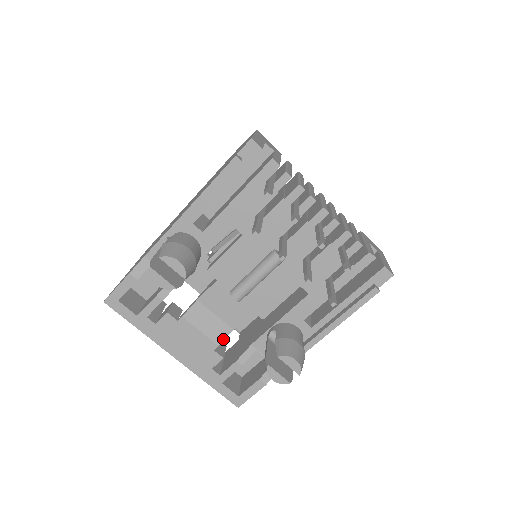
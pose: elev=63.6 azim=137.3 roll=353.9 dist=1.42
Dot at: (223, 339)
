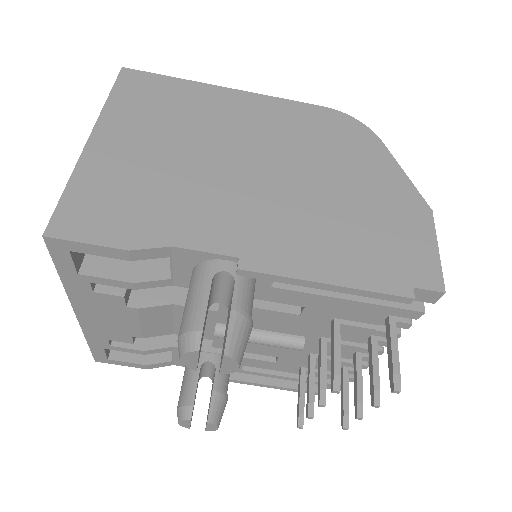
Dot at: (154, 336)
